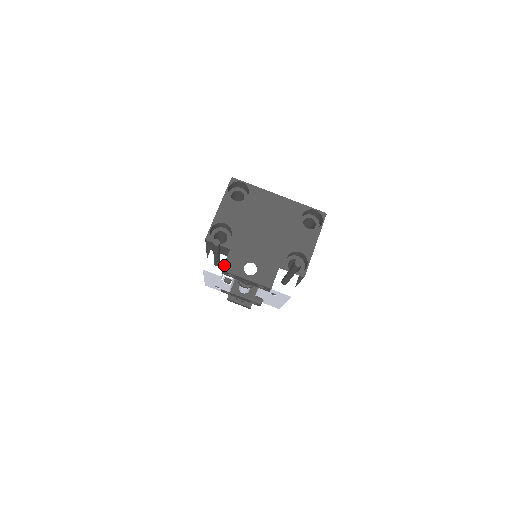
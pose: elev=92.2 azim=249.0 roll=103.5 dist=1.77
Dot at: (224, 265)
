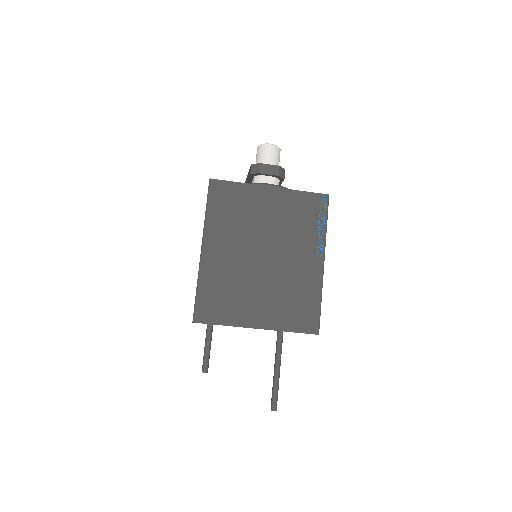
Dot at: occluded
